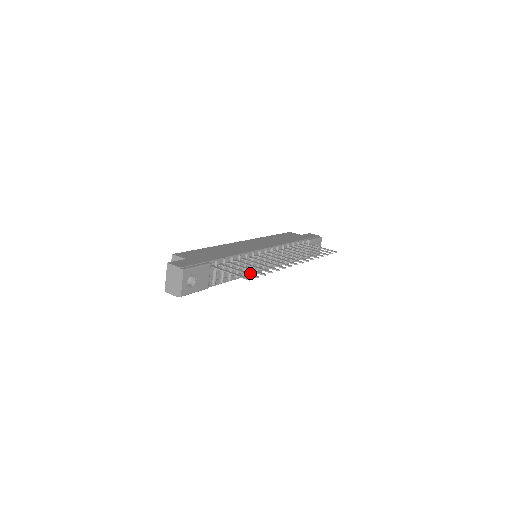
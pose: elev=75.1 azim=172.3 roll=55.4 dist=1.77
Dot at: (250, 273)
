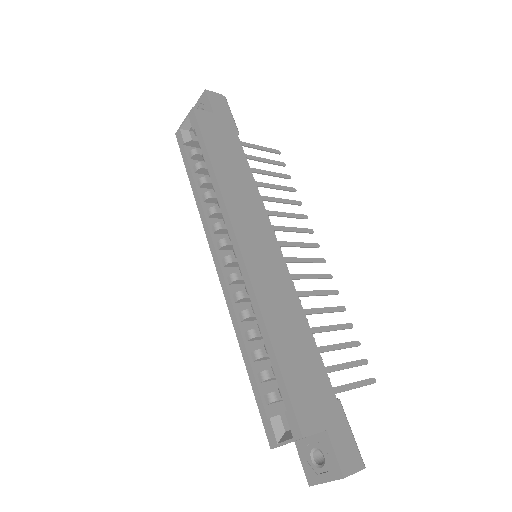
Dot at: (357, 361)
